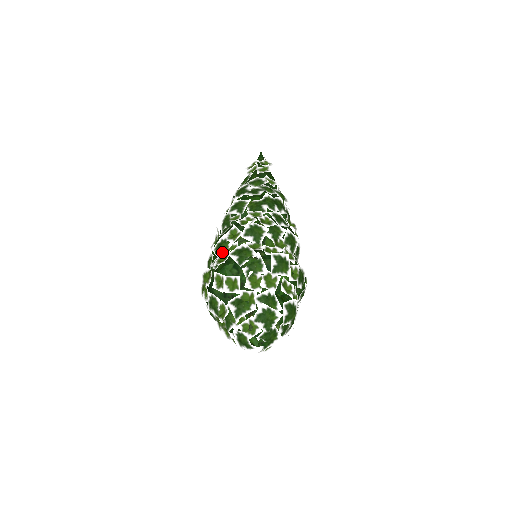
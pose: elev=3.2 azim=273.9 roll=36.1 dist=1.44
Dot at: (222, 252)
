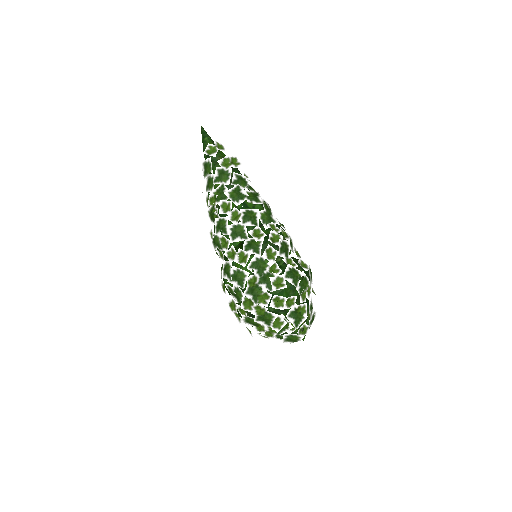
Dot at: (262, 271)
